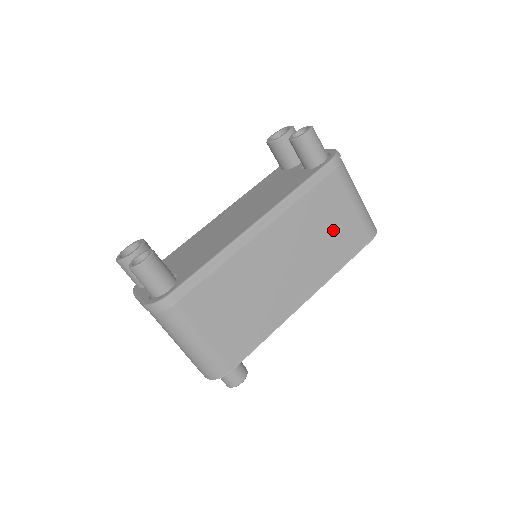
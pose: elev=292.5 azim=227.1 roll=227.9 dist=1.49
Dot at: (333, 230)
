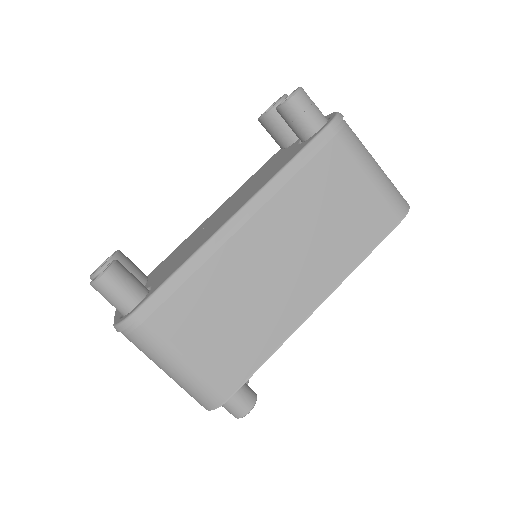
Dot at: (344, 213)
